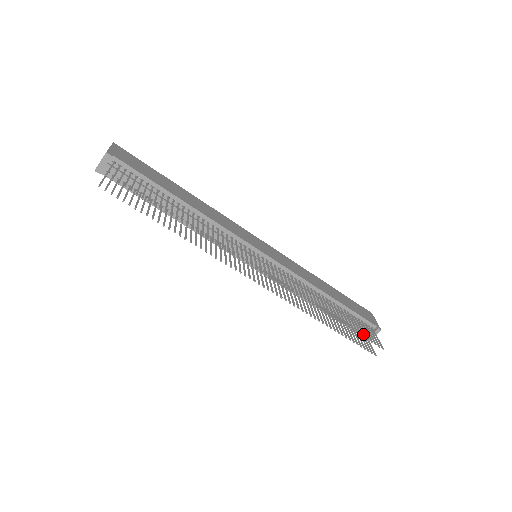
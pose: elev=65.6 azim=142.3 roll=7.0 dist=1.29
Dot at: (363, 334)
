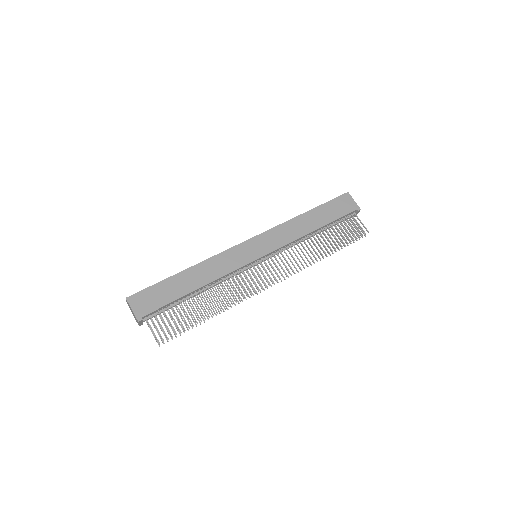
Dot at: occluded
